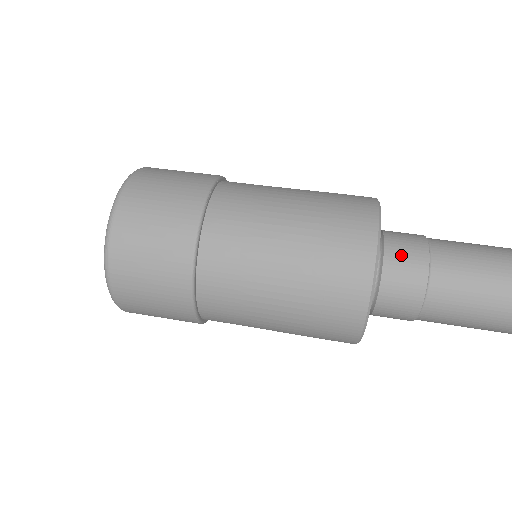
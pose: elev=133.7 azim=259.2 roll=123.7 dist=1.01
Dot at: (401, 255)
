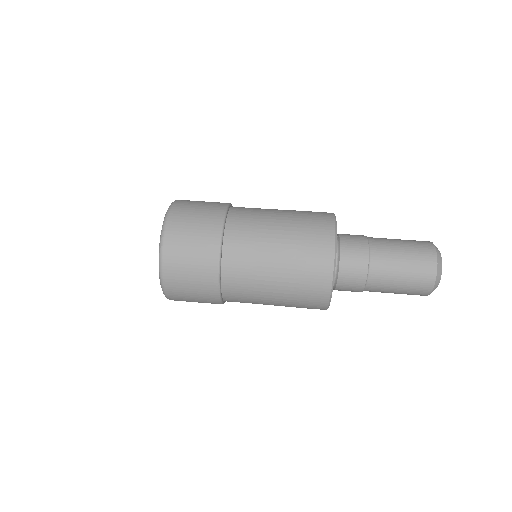
Dot at: (351, 240)
